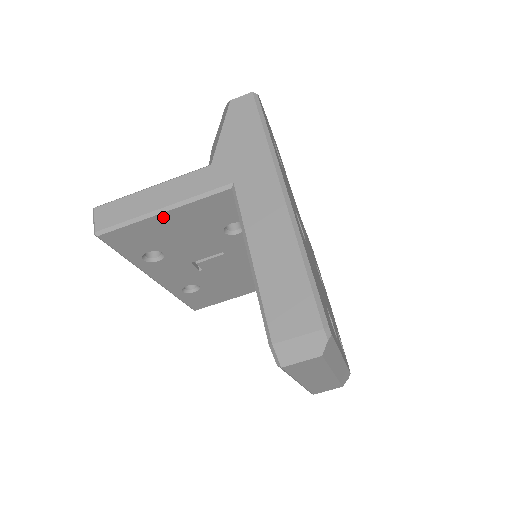
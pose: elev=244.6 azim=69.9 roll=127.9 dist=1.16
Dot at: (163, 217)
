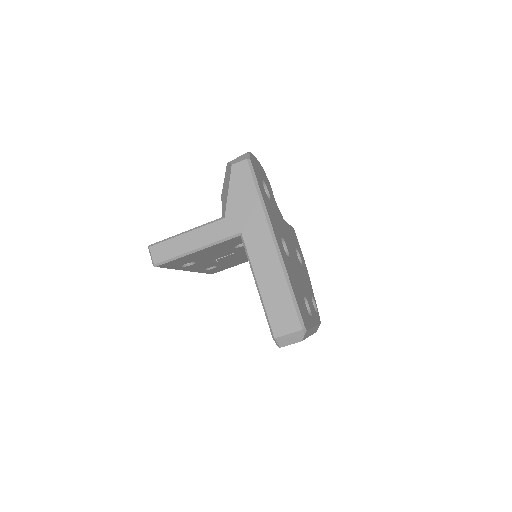
Dot at: (197, 252)
